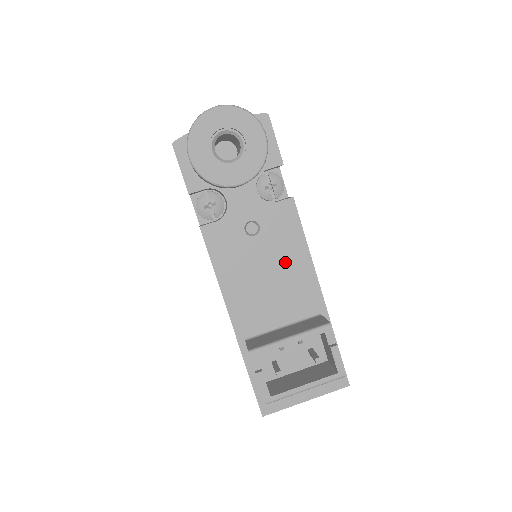
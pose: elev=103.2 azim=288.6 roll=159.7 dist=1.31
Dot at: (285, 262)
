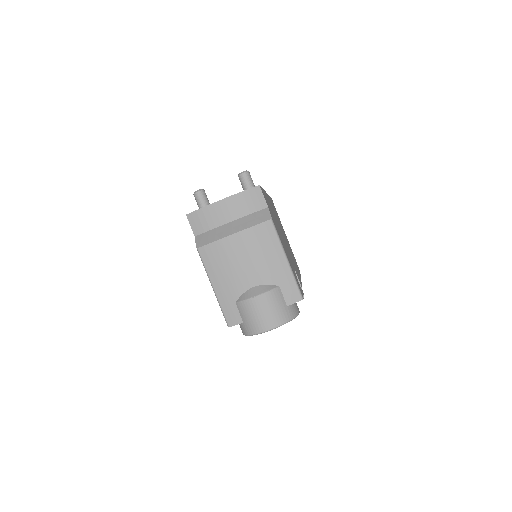
Dot at: occluded
